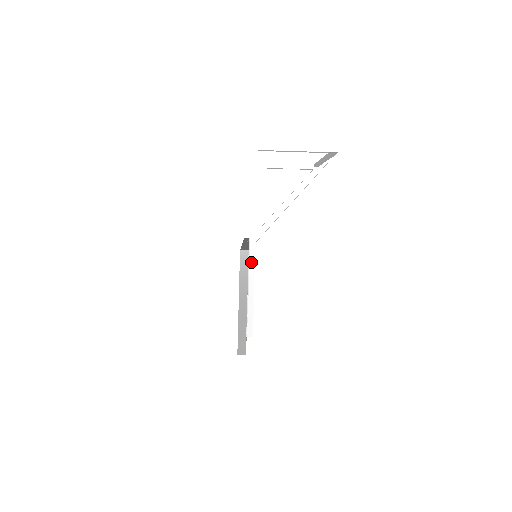
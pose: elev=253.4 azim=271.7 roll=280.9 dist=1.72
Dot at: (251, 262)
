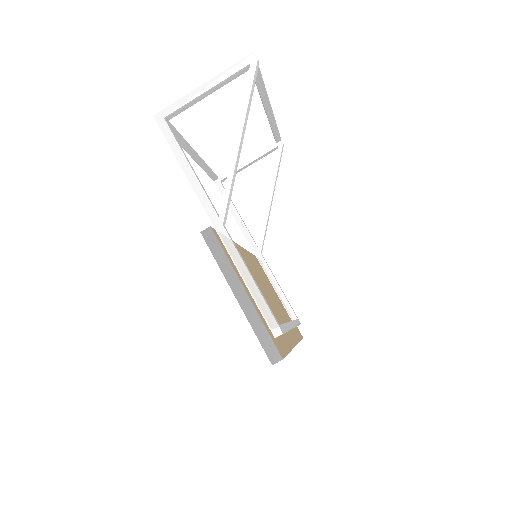
Dot at: (226, 242)
